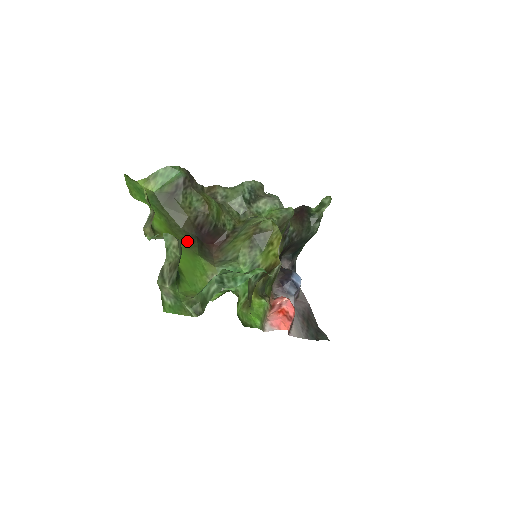
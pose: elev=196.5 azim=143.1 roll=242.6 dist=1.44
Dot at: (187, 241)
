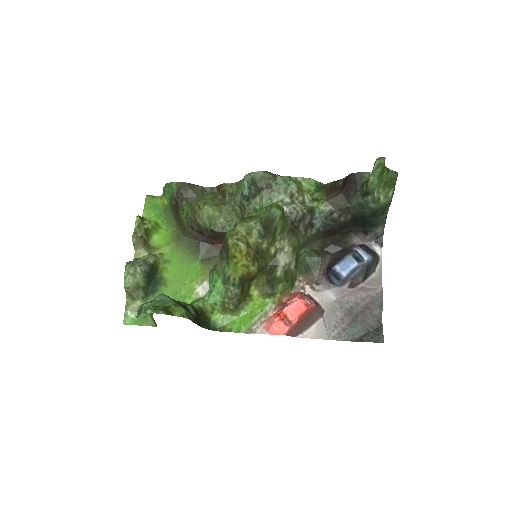
Dot at: (189, 248)
